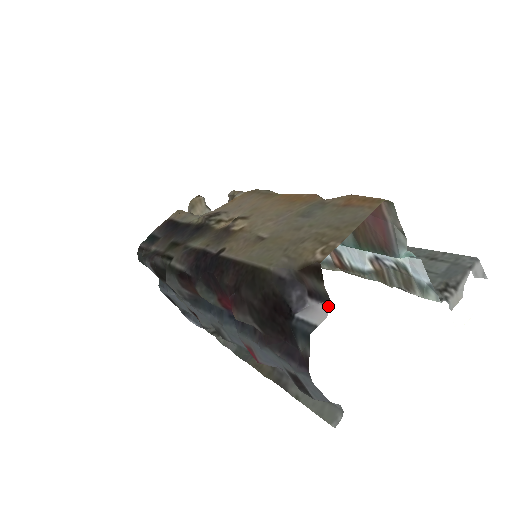
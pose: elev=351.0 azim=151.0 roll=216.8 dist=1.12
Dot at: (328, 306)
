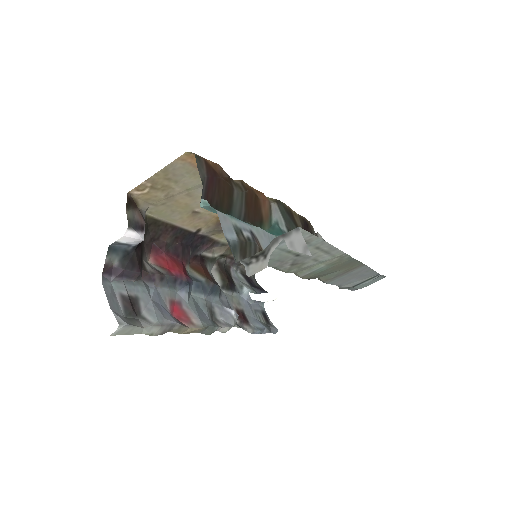
Dot at: (128, 229)
